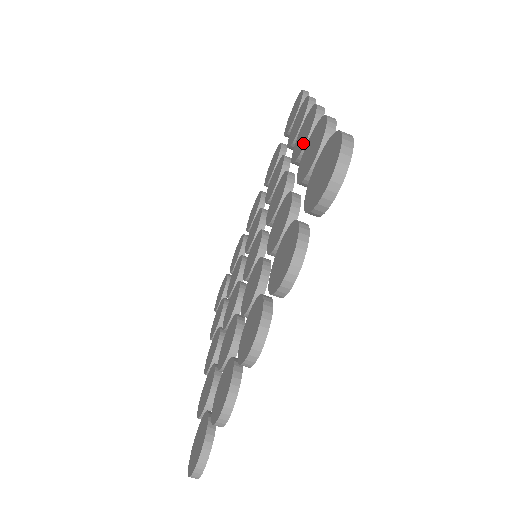
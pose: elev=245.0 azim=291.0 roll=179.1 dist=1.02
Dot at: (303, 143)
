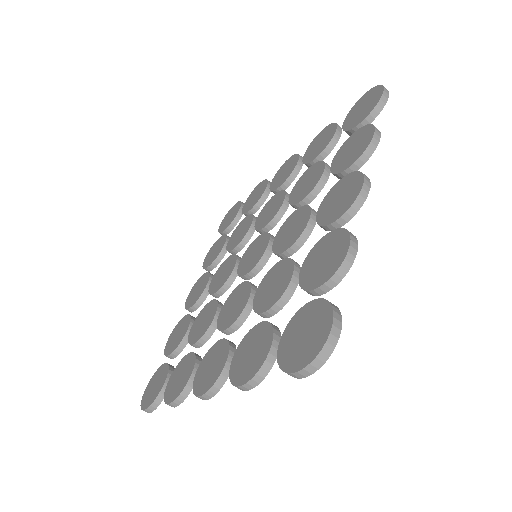
Dot at: (330, 218)
